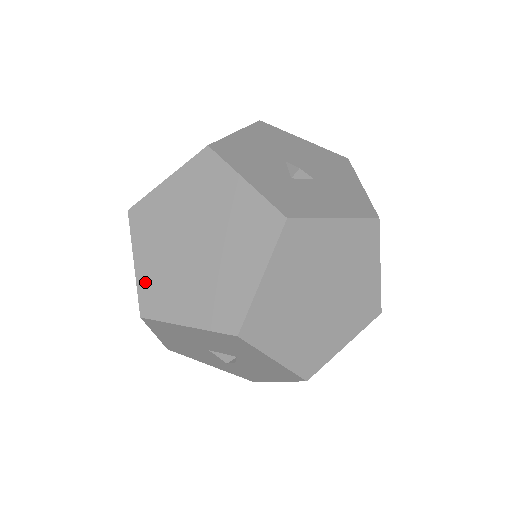
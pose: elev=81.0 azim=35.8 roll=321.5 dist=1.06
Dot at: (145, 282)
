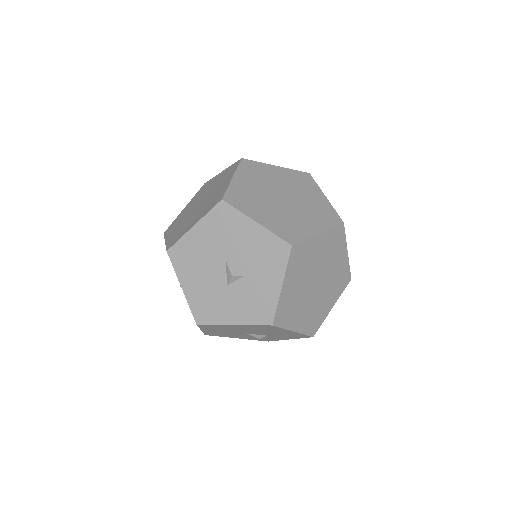
Dot at: (236, 189)
